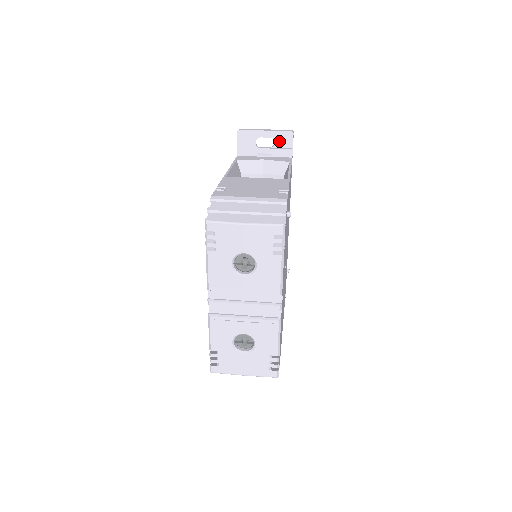
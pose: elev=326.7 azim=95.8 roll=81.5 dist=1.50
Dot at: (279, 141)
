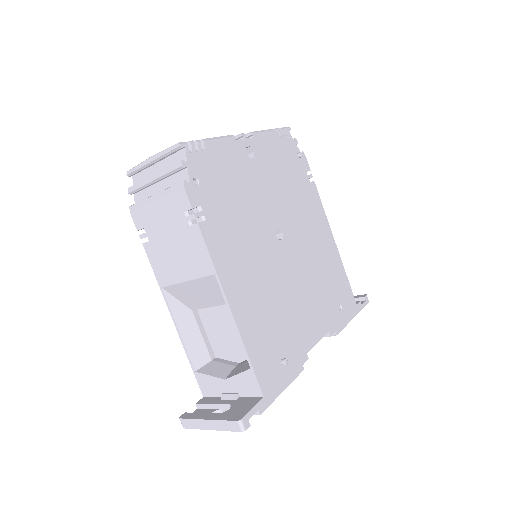
Dot at: occluded
